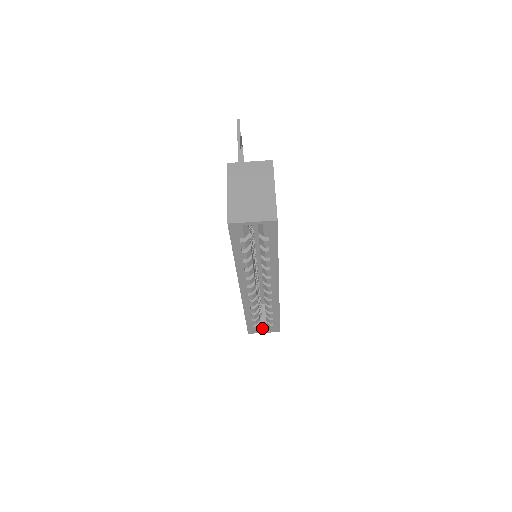
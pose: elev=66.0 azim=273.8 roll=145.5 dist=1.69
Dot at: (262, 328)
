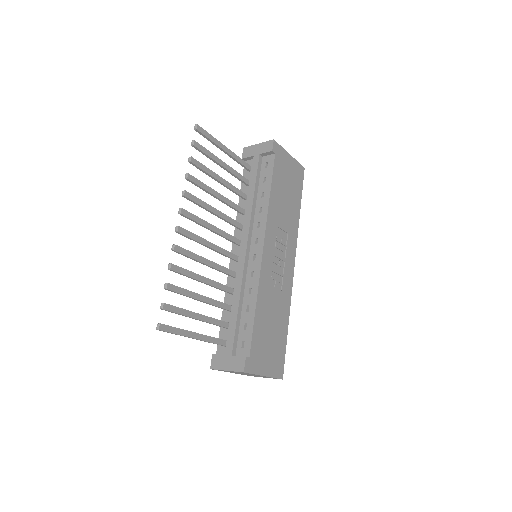
Dot at: occluded
